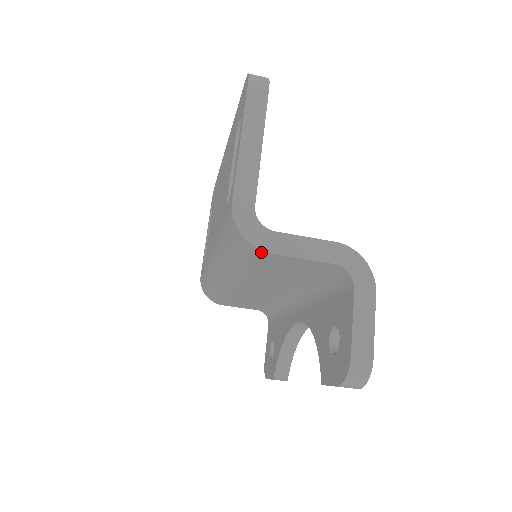
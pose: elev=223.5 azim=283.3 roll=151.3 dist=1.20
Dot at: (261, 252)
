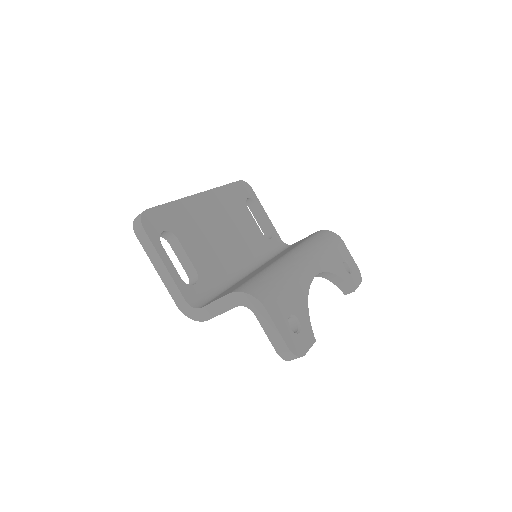
Dot at: (206, 320)
